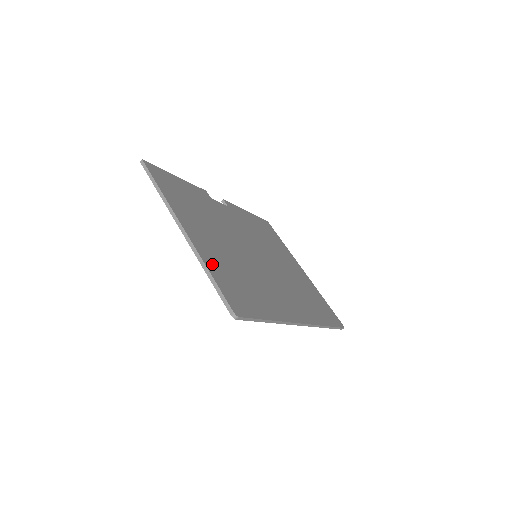
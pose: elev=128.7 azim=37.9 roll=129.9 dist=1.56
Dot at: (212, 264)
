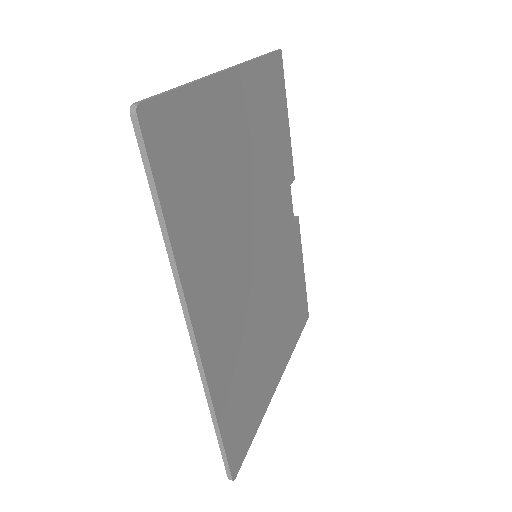
Dot at: (203, 105)
